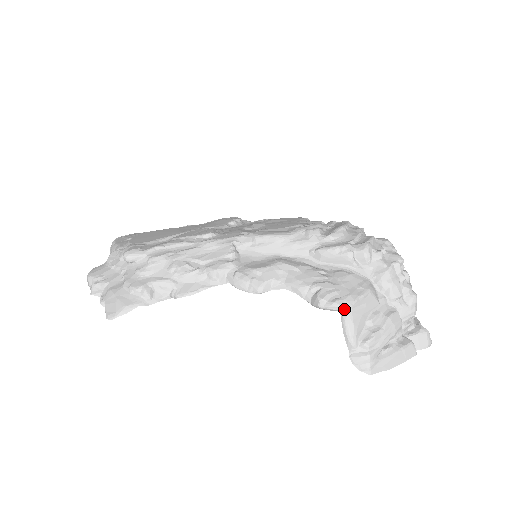
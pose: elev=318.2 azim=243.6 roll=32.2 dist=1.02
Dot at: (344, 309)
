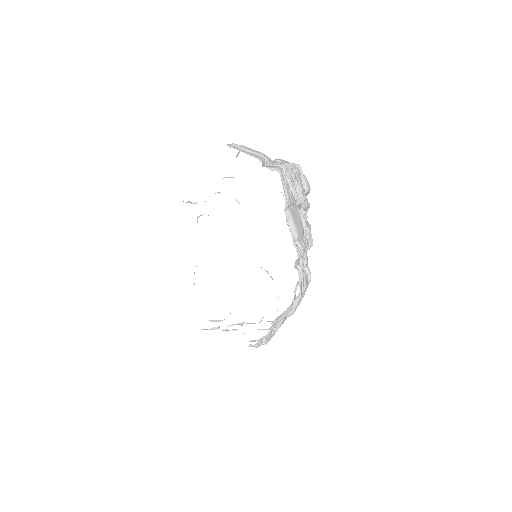
Dot at: occluded
